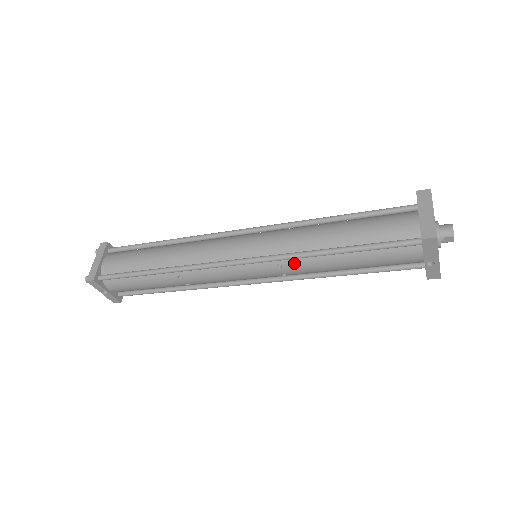
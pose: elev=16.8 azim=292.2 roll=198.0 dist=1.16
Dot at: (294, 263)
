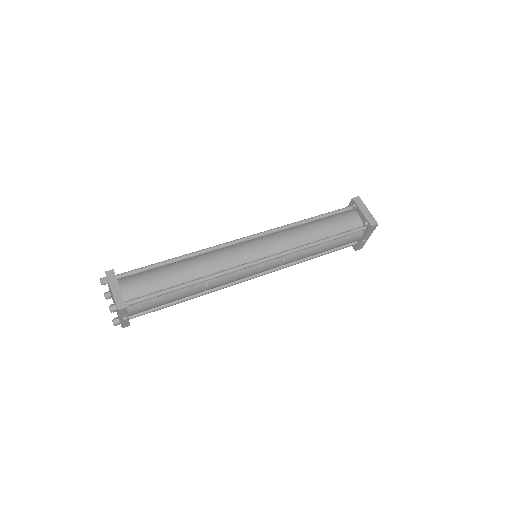
Dot at: (294, 255)
